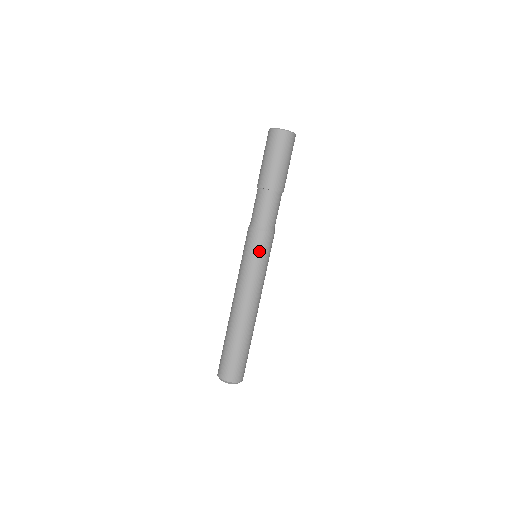
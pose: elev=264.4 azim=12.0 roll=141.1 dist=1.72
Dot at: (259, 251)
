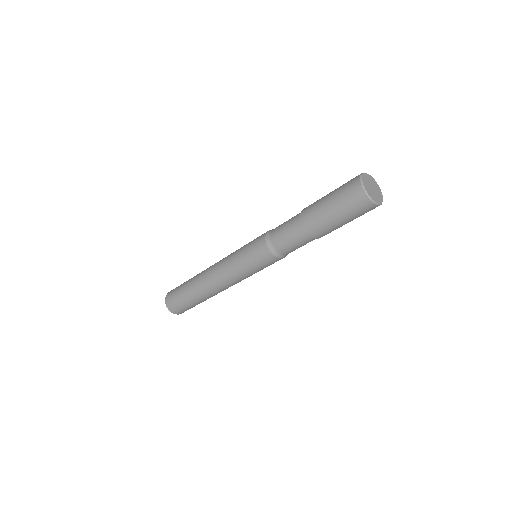
Dot at: occluded
